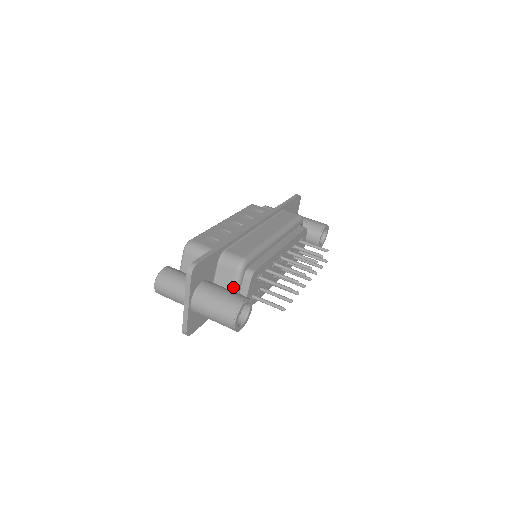
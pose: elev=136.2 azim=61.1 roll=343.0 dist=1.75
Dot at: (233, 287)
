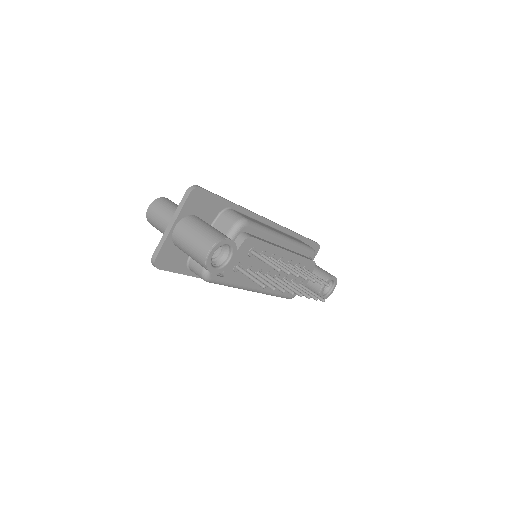
Dot at: occluded
